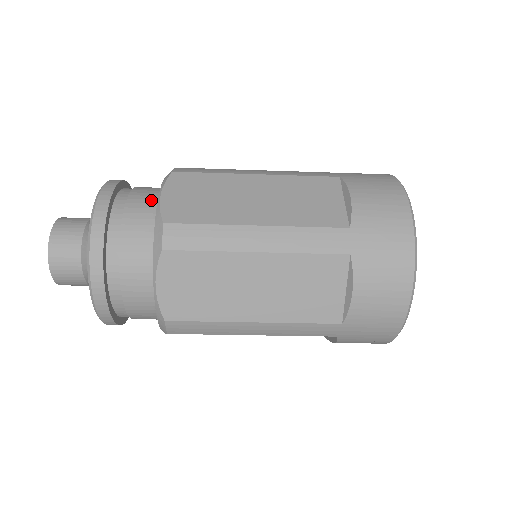
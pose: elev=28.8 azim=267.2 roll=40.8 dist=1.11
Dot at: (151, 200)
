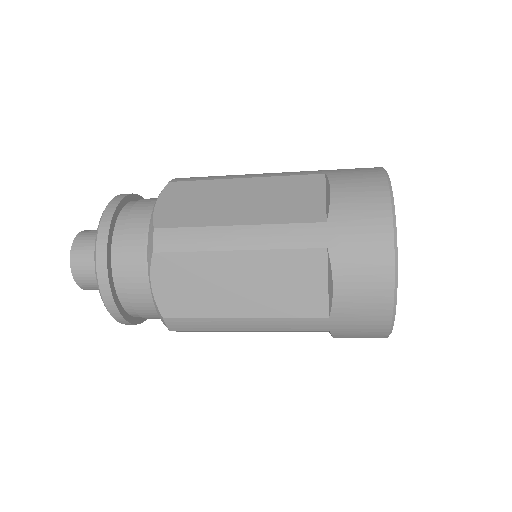
Dot at: (144, 272)
